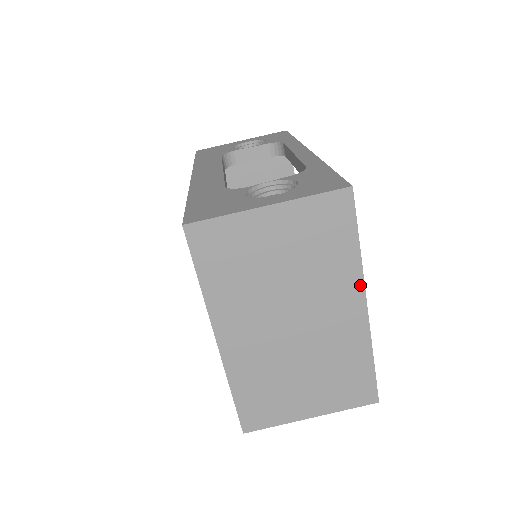
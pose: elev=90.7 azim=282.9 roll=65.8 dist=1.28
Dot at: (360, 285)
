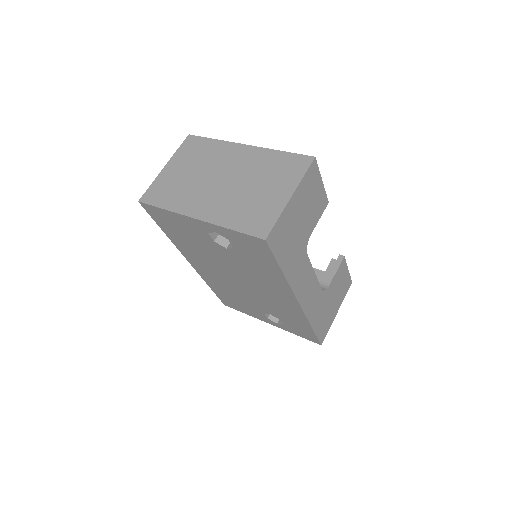
Dot at: (232, 144)
